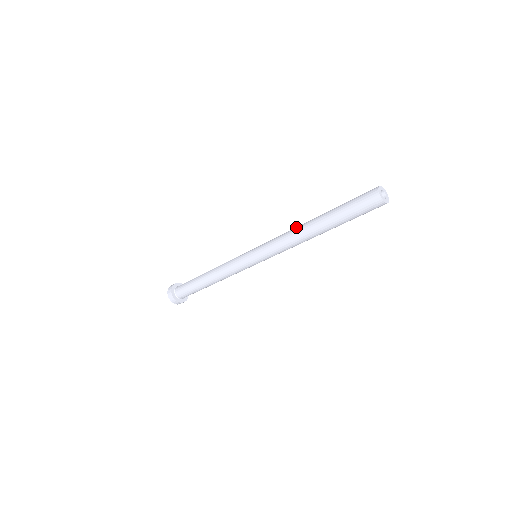
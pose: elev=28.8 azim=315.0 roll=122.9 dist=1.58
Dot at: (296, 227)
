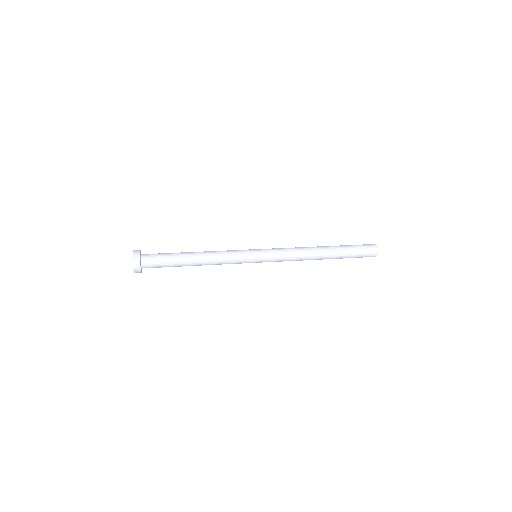
Dot at: (308, 258)
